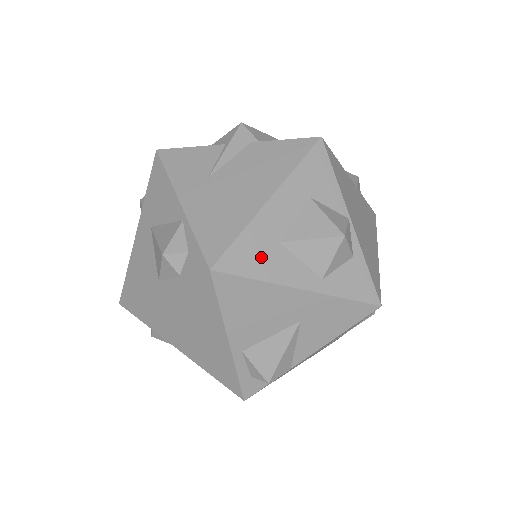
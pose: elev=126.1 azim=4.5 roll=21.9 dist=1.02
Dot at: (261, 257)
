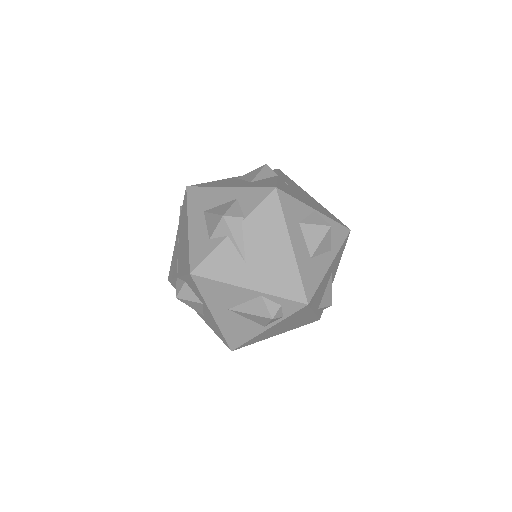
Dot at: (313, 274)
